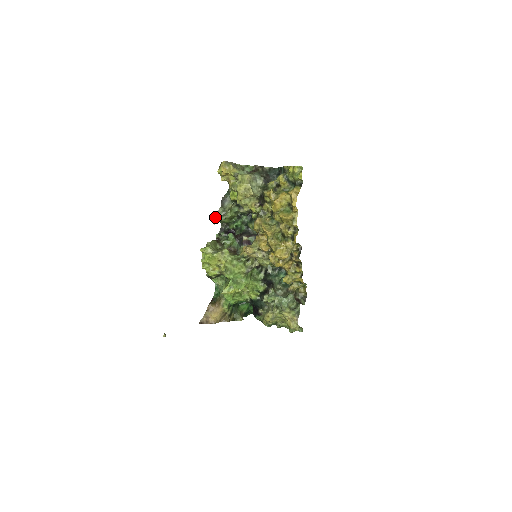
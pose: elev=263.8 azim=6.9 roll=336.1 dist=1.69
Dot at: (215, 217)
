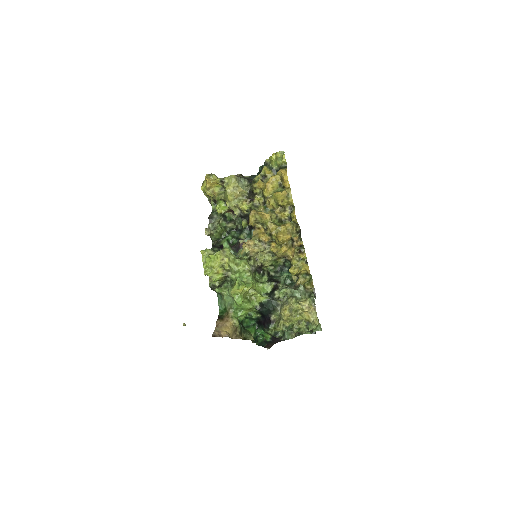
Dot at: (207, 229)
